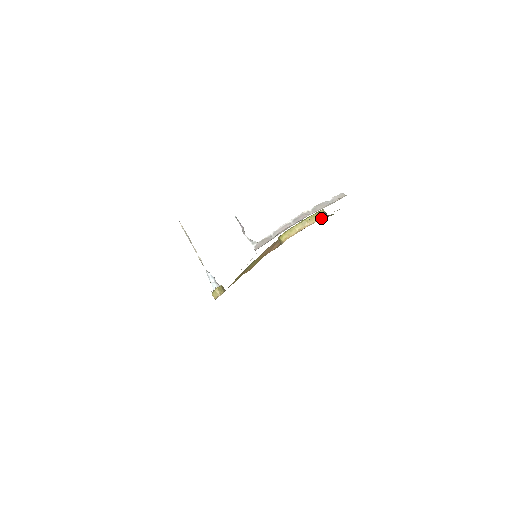
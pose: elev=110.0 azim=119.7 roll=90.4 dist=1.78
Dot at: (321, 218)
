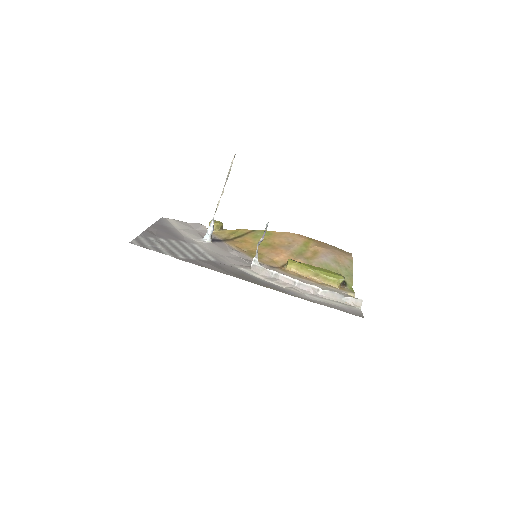
Dot at: (341, 273)
